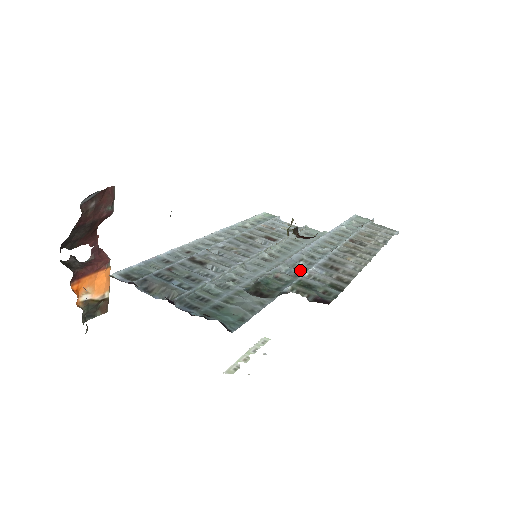
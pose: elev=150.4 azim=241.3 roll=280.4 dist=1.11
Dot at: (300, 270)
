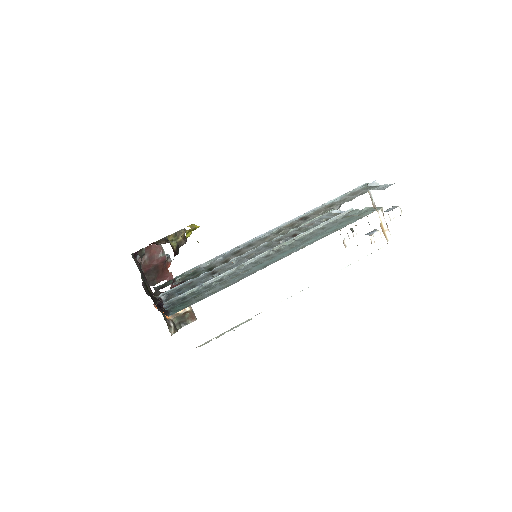
Dot at: occluded
